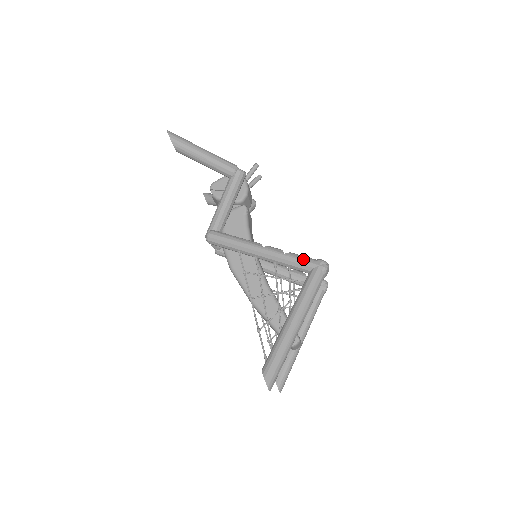
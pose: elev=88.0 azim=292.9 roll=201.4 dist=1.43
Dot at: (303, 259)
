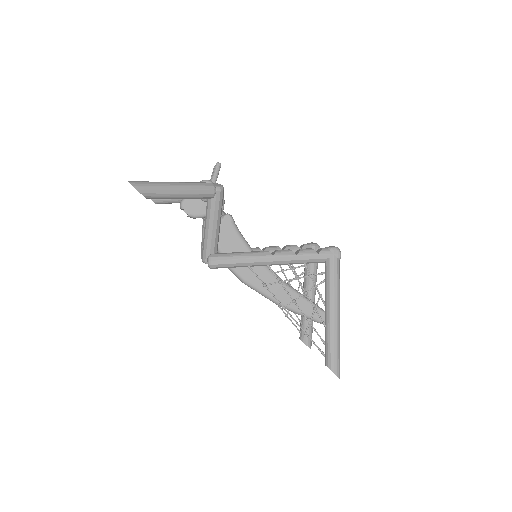
Dot at: (317, 254)
